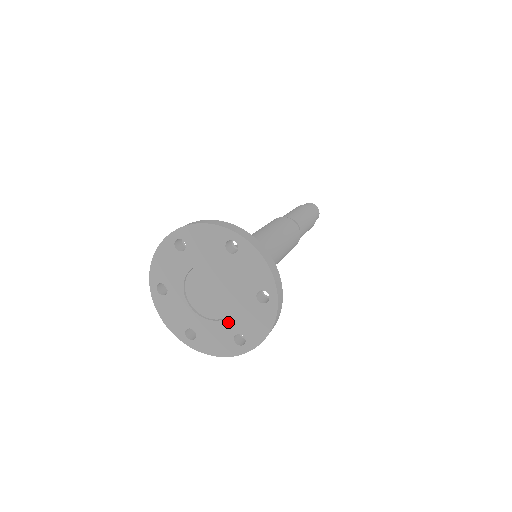
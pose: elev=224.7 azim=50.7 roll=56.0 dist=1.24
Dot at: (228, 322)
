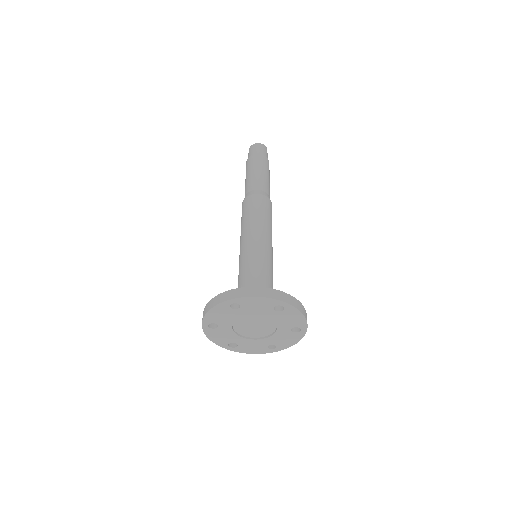
Dot at: (265, 340)
